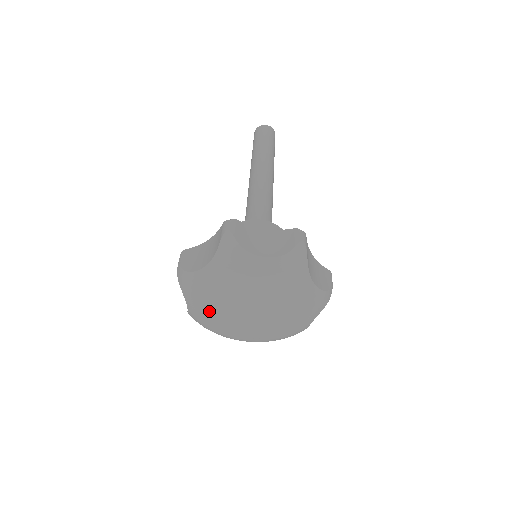
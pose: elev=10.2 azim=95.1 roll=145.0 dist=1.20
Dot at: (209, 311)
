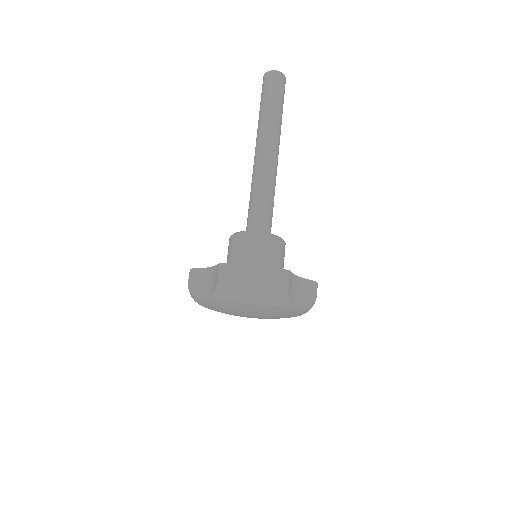
Dot at: occluded
